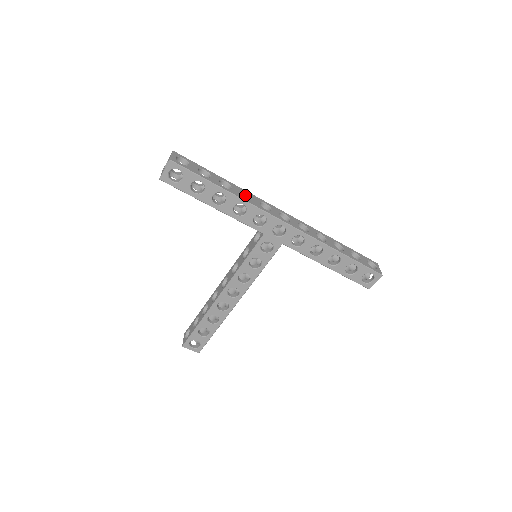
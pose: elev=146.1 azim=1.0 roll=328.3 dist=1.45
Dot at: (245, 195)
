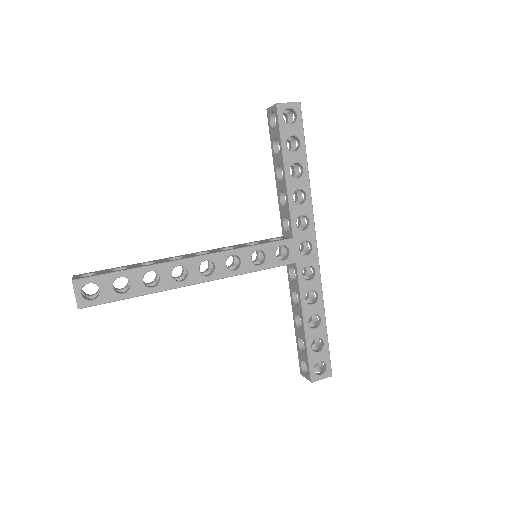
Dot at: (300, 197)
